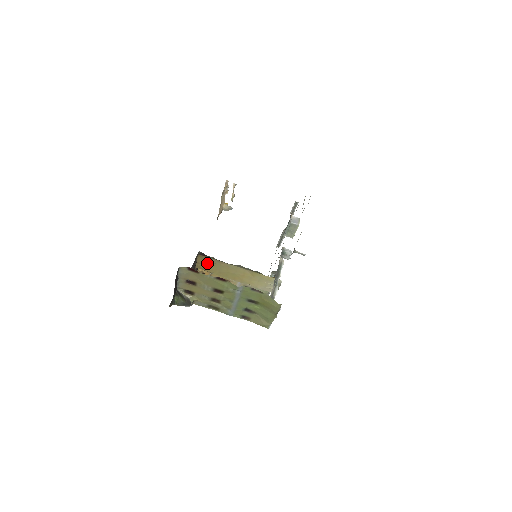
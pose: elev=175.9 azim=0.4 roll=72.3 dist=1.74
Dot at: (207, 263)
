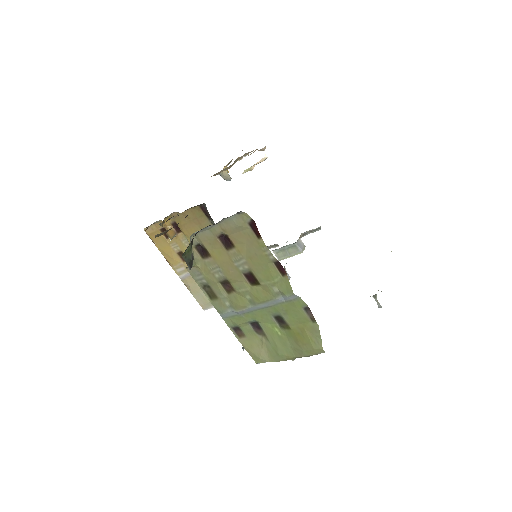
Dot at: (196, 223)
